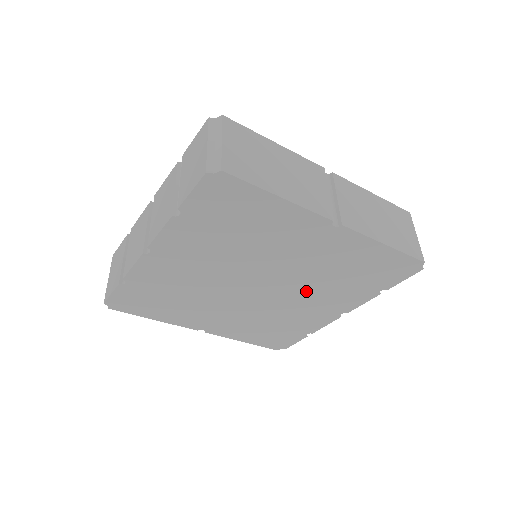
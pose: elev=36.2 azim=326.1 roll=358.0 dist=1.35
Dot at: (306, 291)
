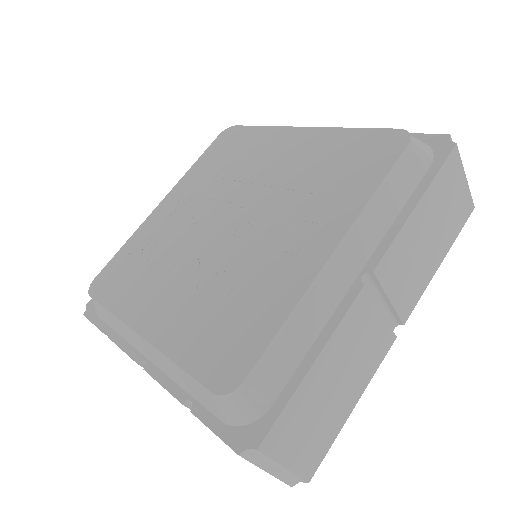
Dot at: occluded
